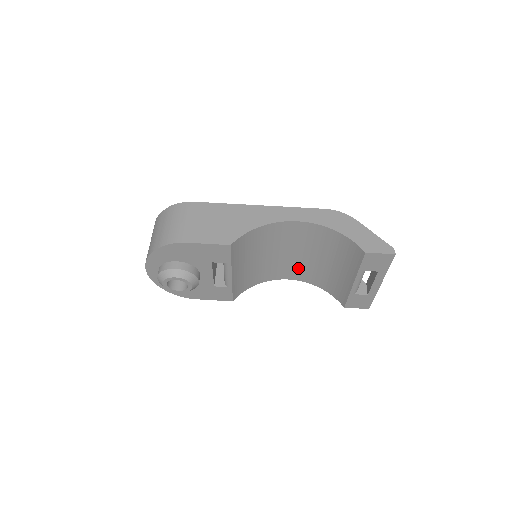
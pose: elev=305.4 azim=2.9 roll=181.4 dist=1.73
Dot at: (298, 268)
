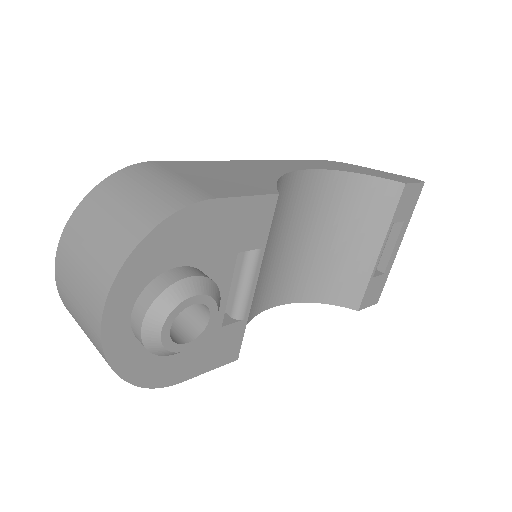
Dot at: (290, 276)
